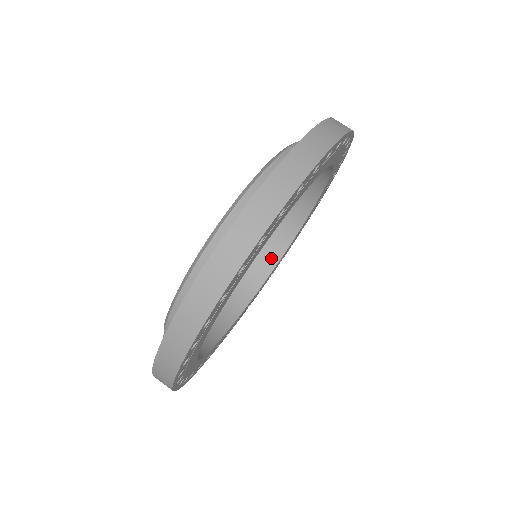
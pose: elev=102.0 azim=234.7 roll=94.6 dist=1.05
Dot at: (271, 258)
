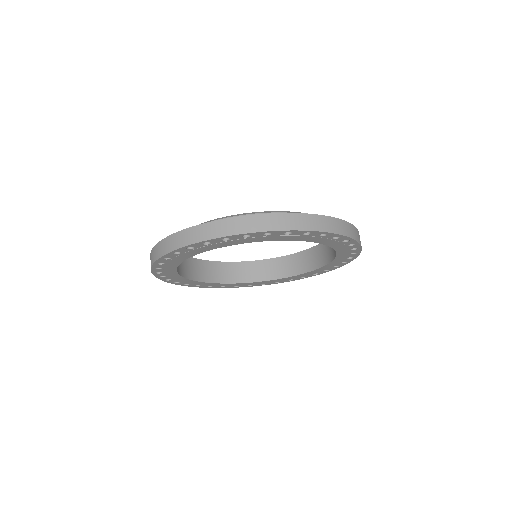
Dot at: (261, 275)
